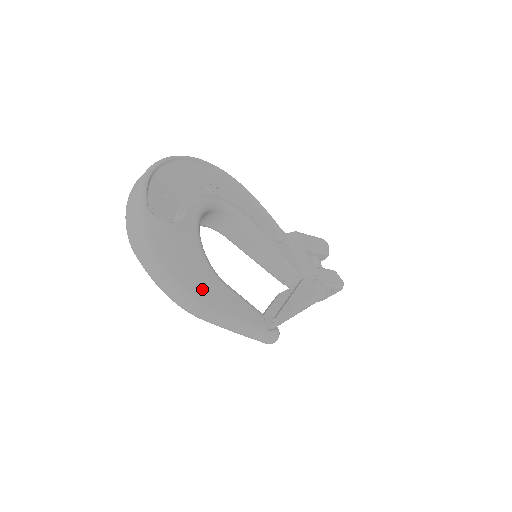
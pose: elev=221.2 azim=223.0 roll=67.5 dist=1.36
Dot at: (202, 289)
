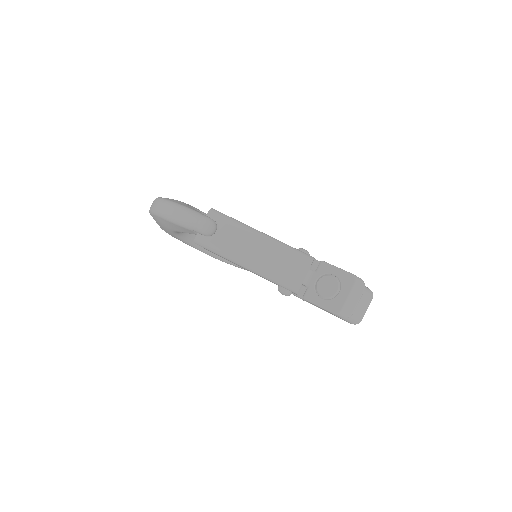
Dot at: occluded
